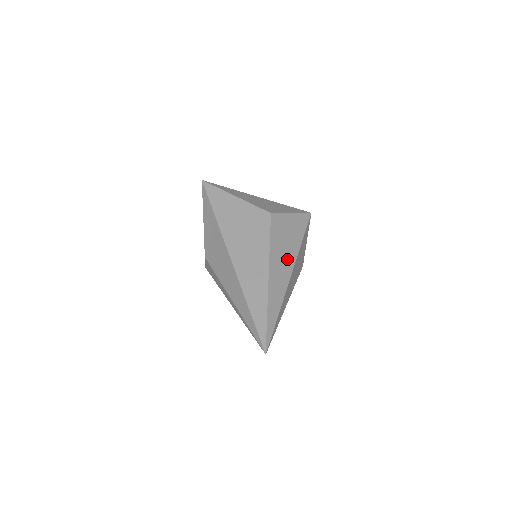
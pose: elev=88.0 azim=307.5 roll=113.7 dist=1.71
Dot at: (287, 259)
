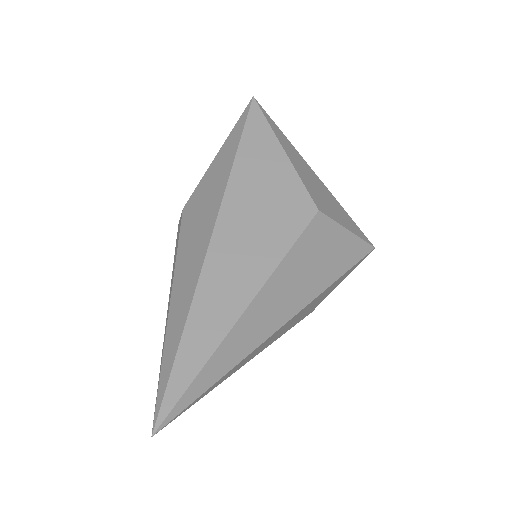
Dot at: (295, 295)
